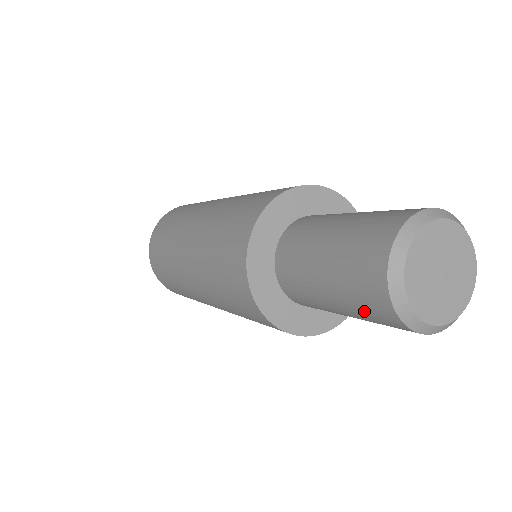
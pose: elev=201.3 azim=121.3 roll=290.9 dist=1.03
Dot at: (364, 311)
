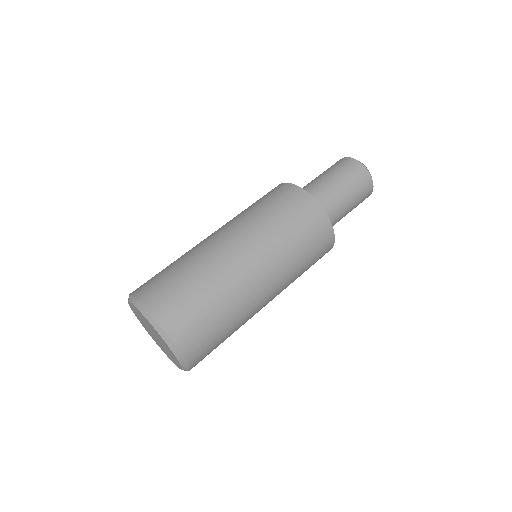
Dot at: (349, 173)
